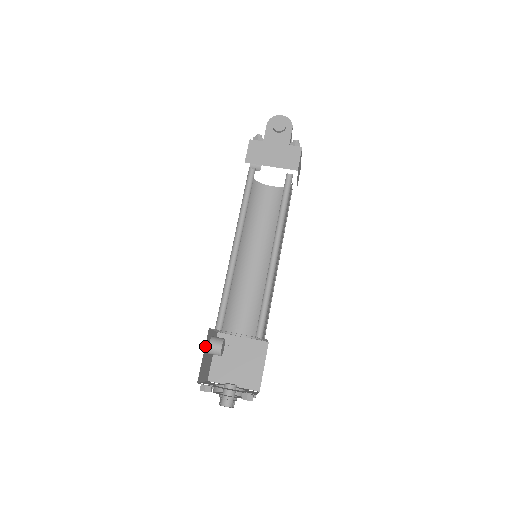
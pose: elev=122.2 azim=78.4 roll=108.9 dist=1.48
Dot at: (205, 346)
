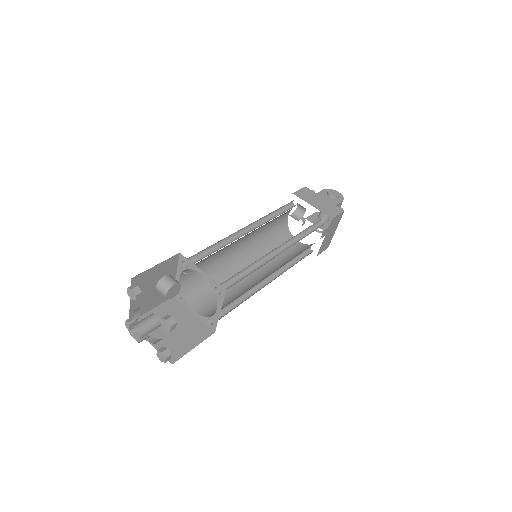
Dot at: (164, 262)
